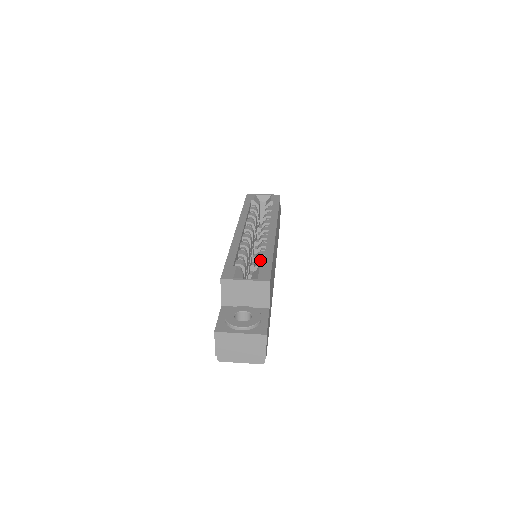
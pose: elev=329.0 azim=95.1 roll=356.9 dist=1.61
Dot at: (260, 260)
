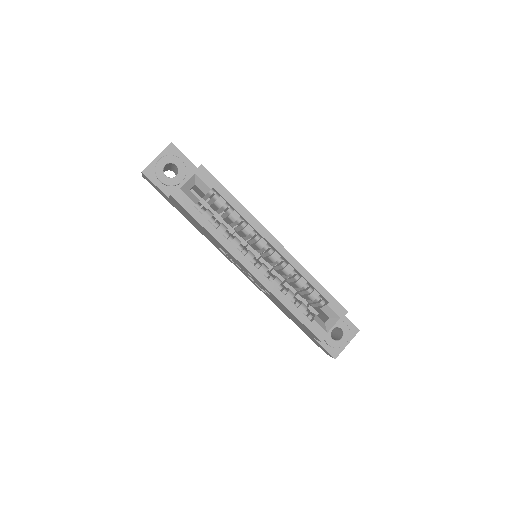
Dot at: (308, 290)
